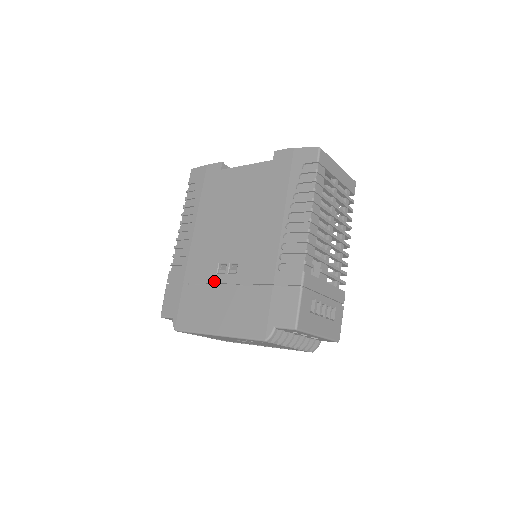
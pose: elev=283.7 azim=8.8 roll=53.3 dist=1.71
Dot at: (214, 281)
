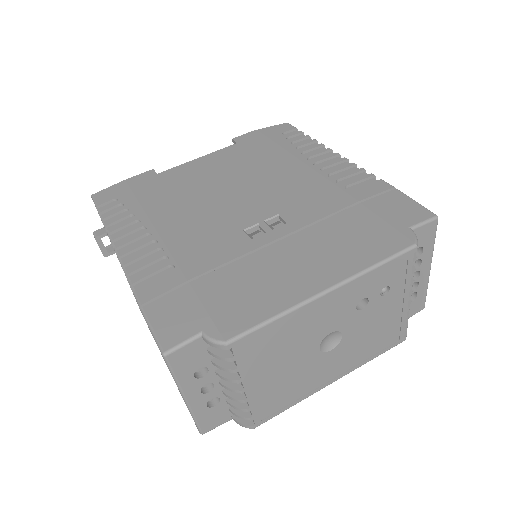
Dot at: (255, 246)
